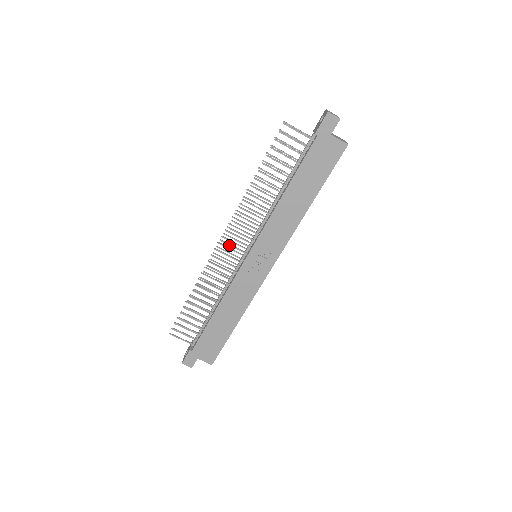
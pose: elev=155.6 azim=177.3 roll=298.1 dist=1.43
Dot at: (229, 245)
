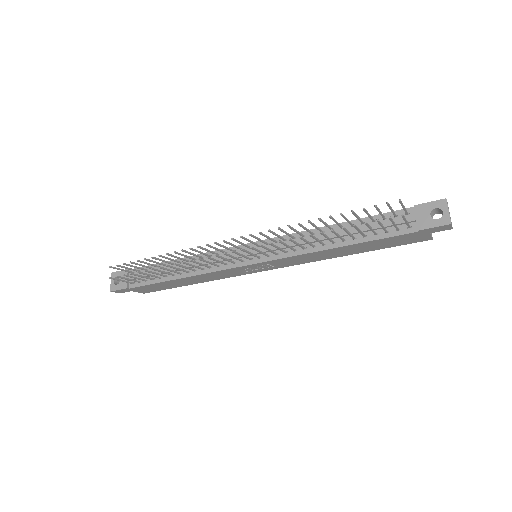
Dot at: (239, 255)
